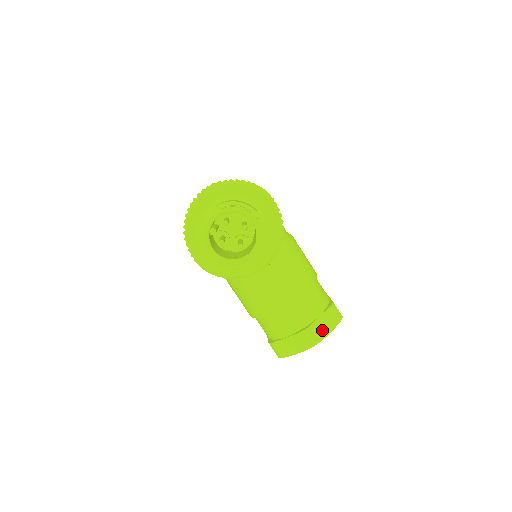
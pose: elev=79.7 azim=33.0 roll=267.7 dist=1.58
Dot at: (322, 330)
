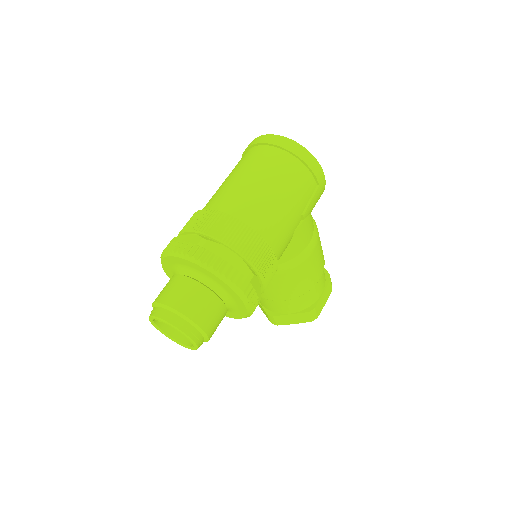
Dot at: (287, 321)
